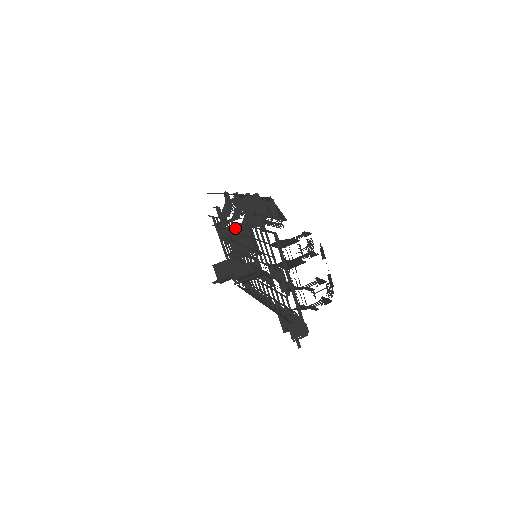
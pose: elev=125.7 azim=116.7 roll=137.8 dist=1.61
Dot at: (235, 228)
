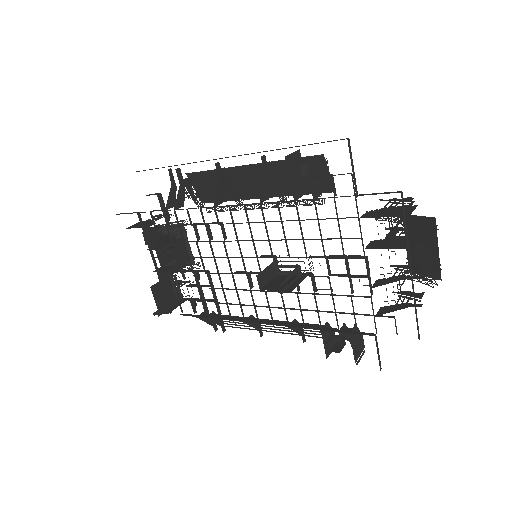
Dot at: occluded
